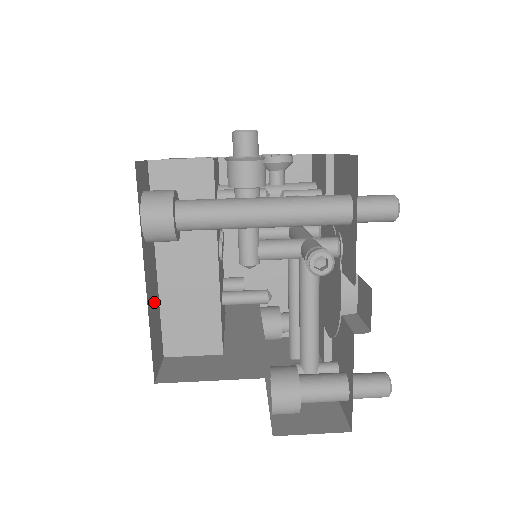
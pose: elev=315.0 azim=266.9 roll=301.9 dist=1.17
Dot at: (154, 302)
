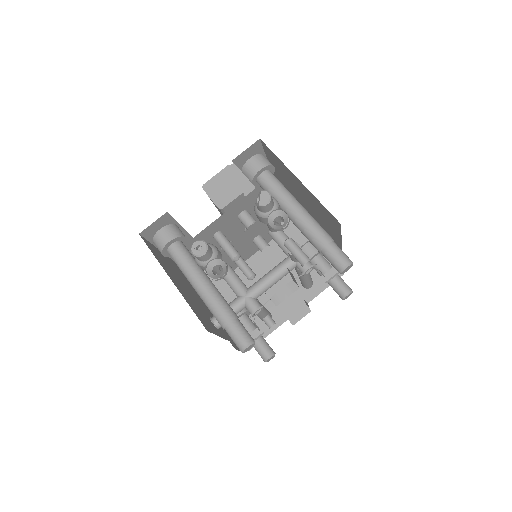
Dot at: occluded
